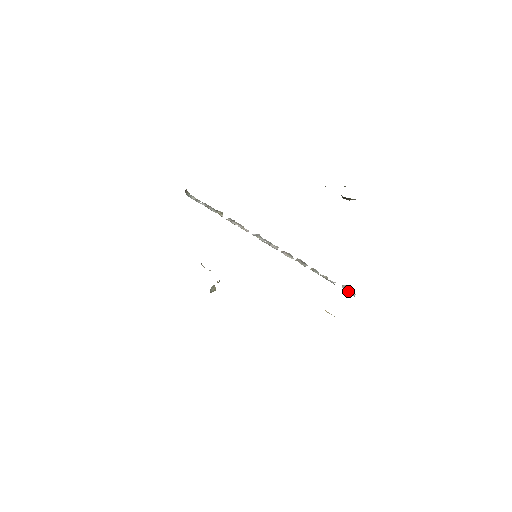
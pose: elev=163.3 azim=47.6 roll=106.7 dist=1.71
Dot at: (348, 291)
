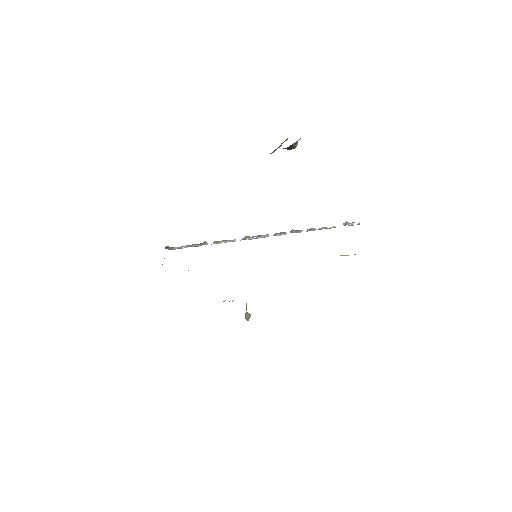
Dot at: (351, 225)
